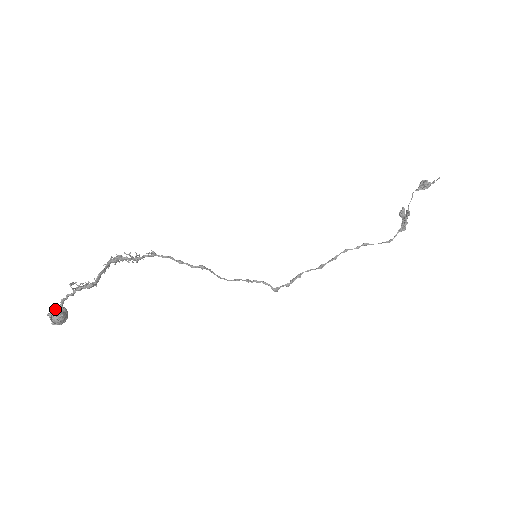
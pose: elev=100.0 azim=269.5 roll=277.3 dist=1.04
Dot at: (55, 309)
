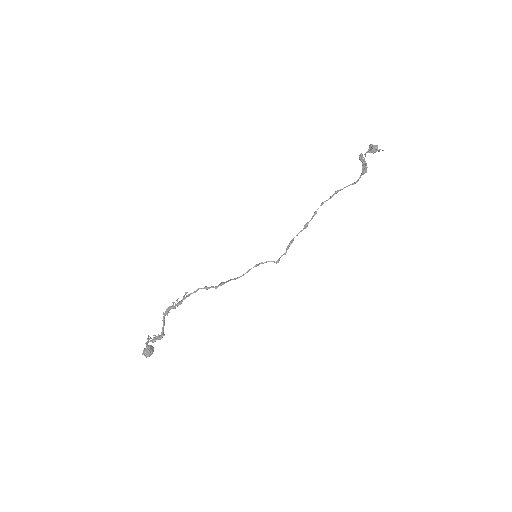
Dot at: (145, 351)
